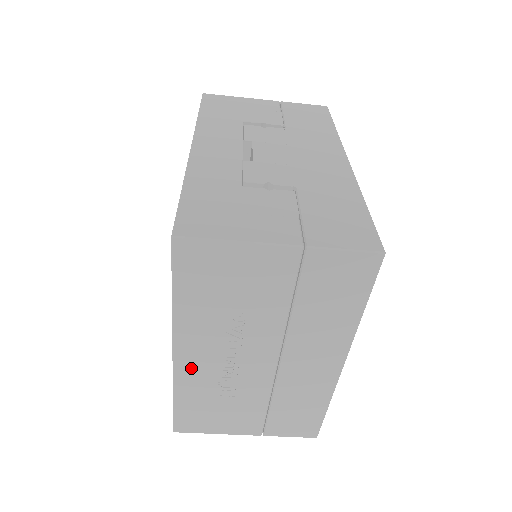
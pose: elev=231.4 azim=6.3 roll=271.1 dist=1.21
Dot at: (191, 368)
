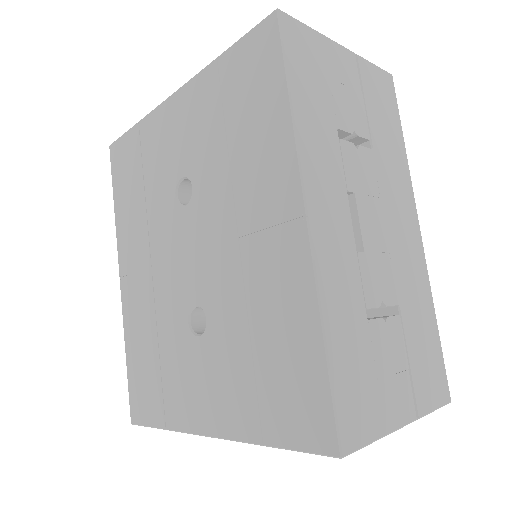
Dot at: occluded
